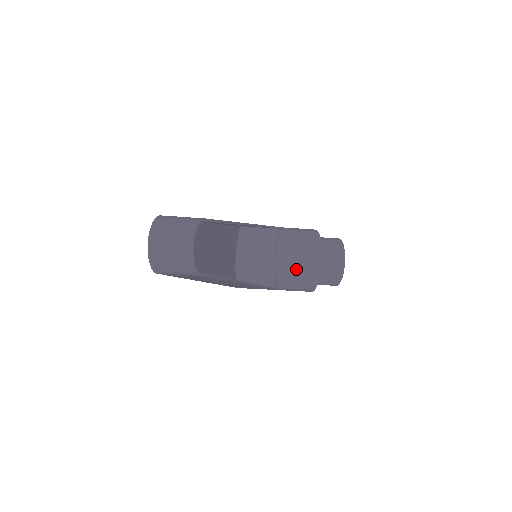
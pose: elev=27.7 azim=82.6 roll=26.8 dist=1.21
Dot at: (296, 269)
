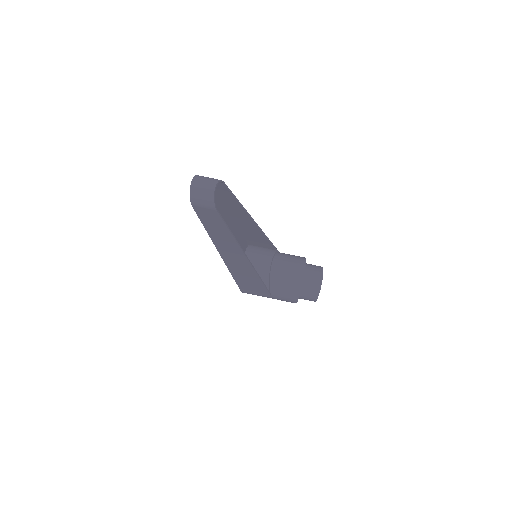
Dot at: (285, 278)
